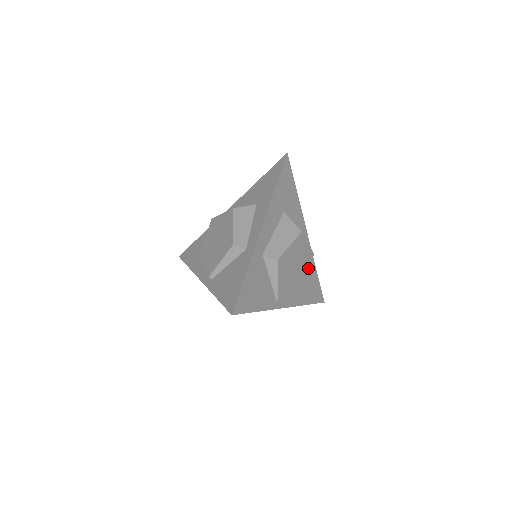
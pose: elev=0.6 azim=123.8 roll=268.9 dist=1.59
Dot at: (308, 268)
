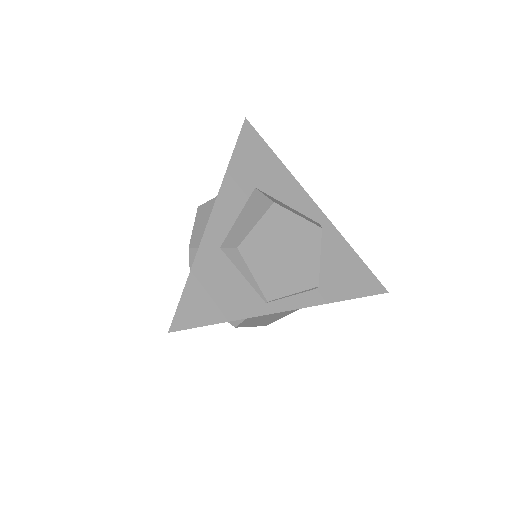
Dot at: (318, 249)
